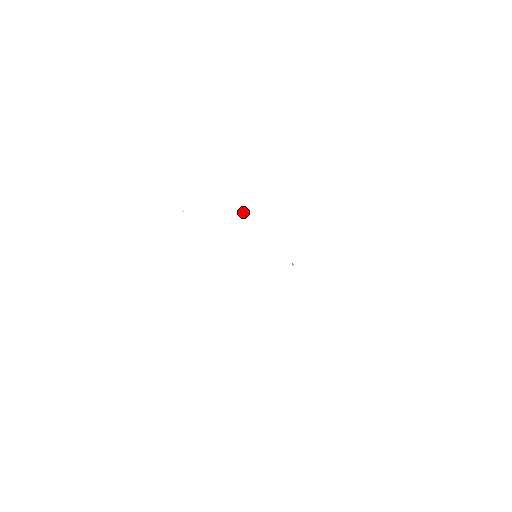
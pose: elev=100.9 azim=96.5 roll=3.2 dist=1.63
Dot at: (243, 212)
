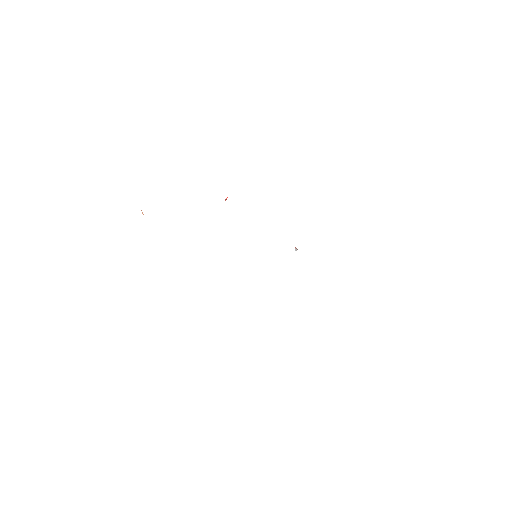
Dot at: (226, 198)
